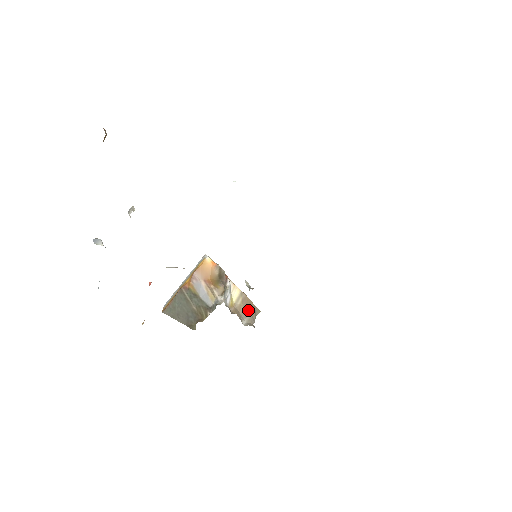
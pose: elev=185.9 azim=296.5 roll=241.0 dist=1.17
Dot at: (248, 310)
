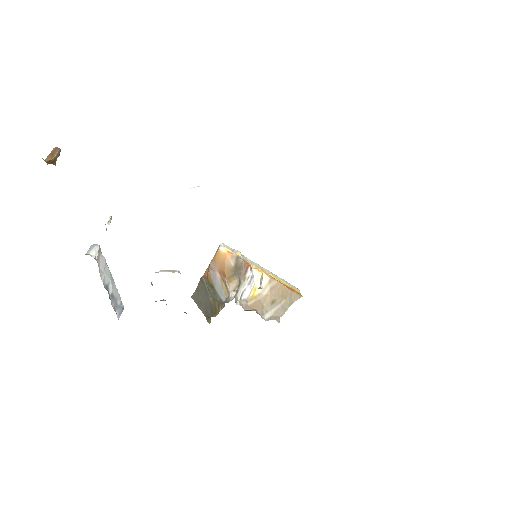
Dot at: (278, 299)
